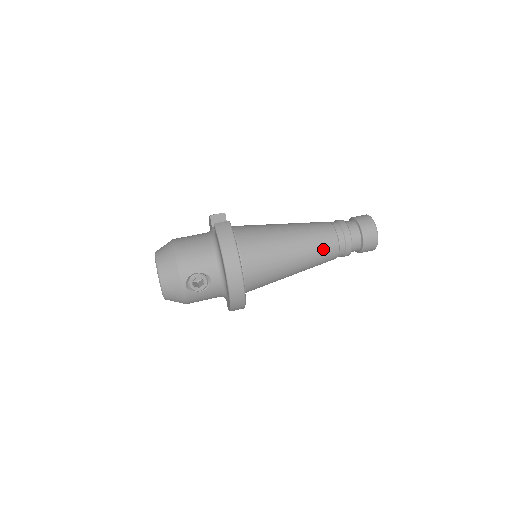
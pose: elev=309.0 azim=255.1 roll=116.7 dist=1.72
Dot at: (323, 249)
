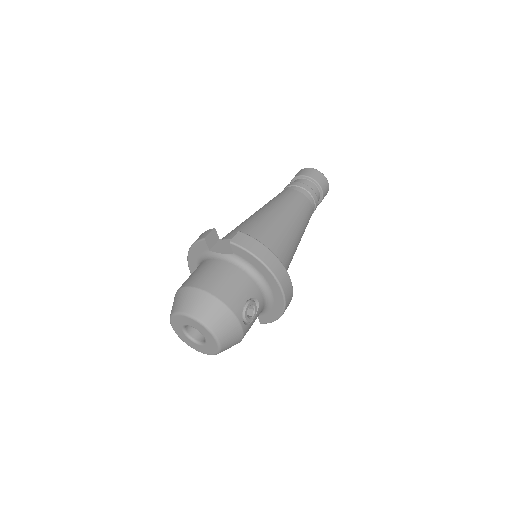
Dot at: (306, 215)
